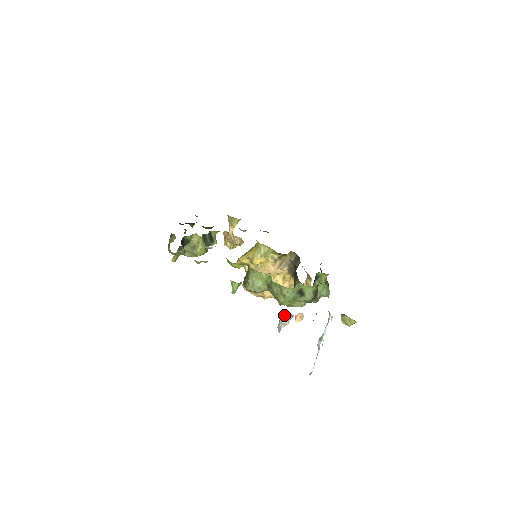
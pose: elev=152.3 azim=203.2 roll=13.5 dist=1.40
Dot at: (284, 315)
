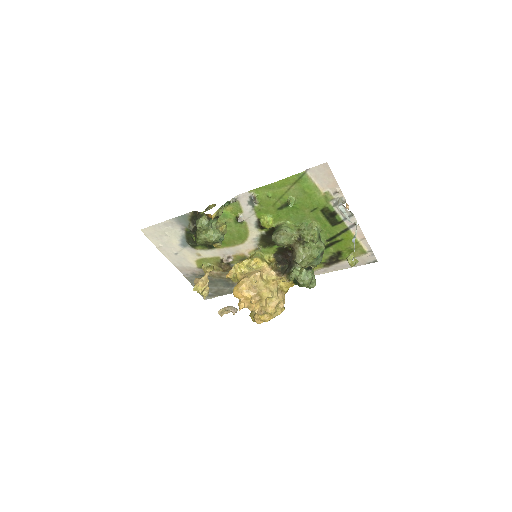
Dot at: (342, 198)
